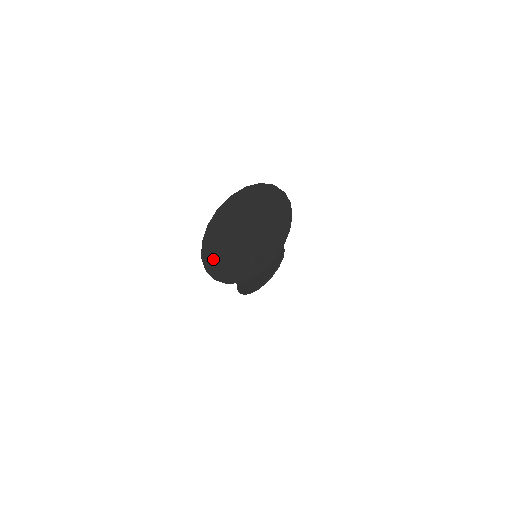
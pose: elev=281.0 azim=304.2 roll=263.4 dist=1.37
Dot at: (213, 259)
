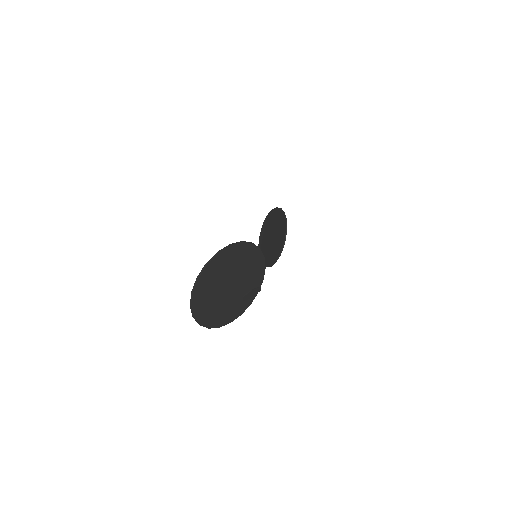
Dot at: (208, 319)
